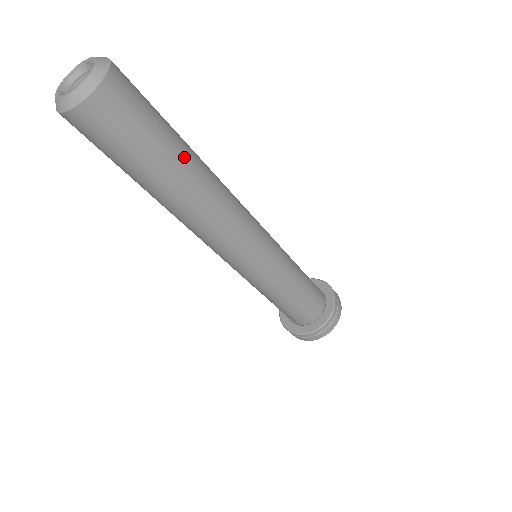
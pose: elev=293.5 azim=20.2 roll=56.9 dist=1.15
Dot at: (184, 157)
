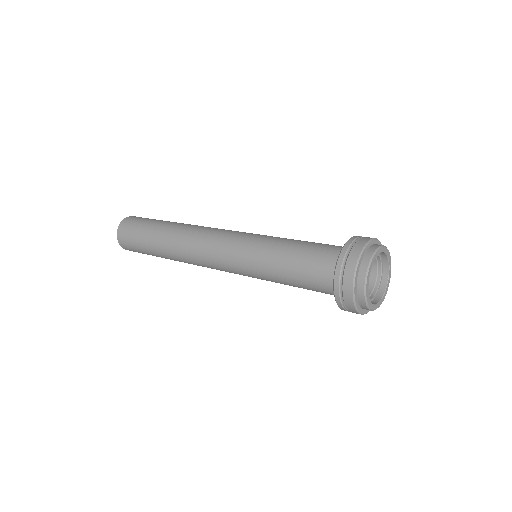
Dot at: (169, 222)
